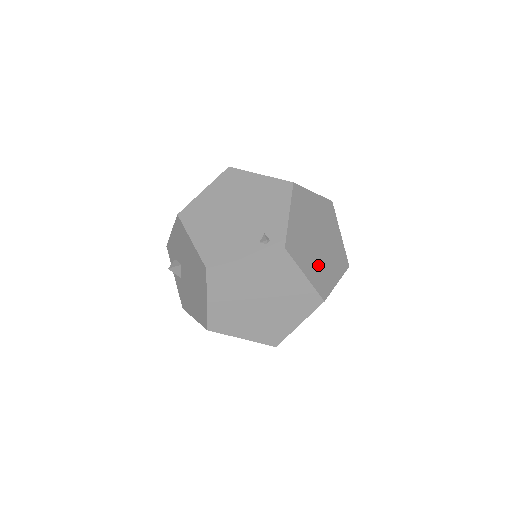
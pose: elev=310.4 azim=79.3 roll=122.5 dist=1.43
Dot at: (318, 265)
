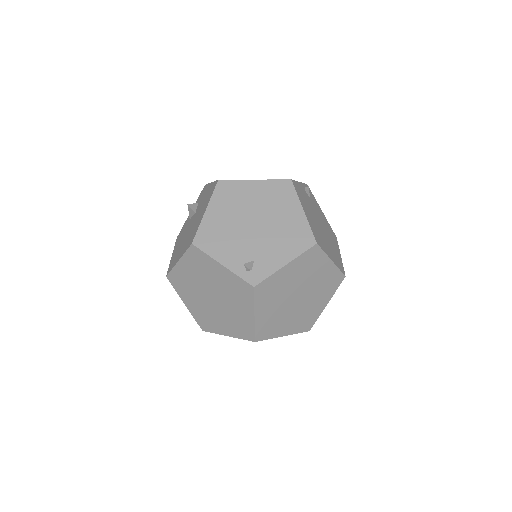
Dot at: (276, 315)
